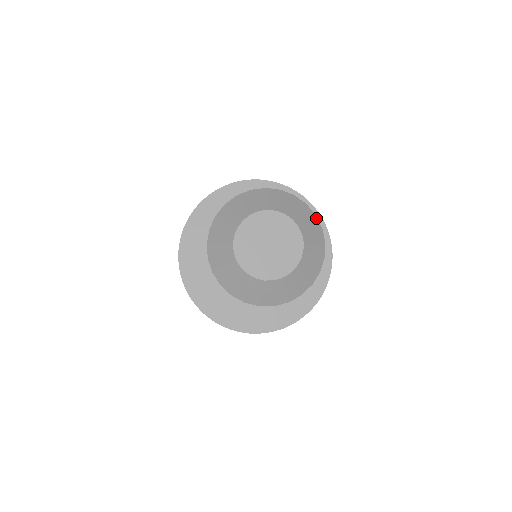
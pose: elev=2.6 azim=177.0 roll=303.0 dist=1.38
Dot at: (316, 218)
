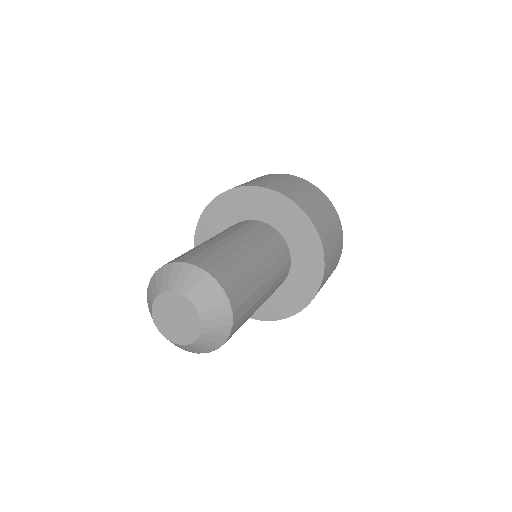
Dot at: (196, 268)
